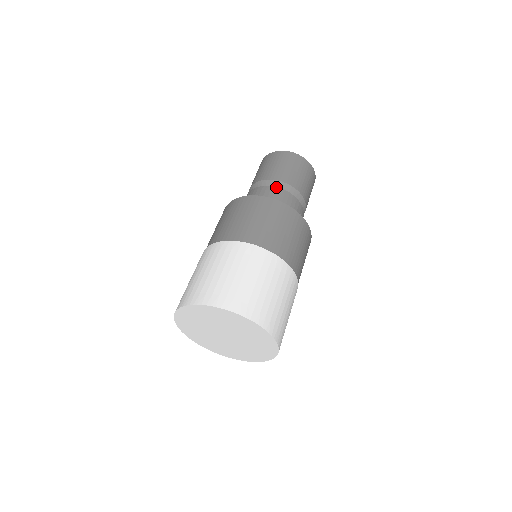
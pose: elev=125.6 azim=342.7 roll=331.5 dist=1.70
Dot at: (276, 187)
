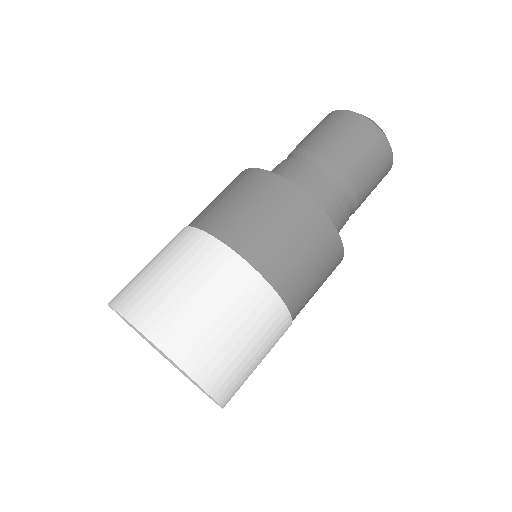
Dot at: occluded
